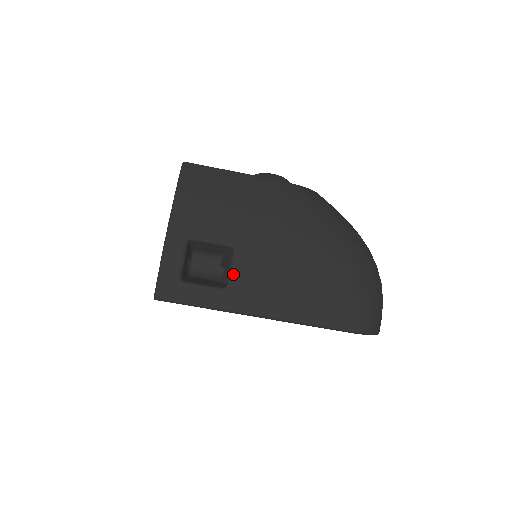
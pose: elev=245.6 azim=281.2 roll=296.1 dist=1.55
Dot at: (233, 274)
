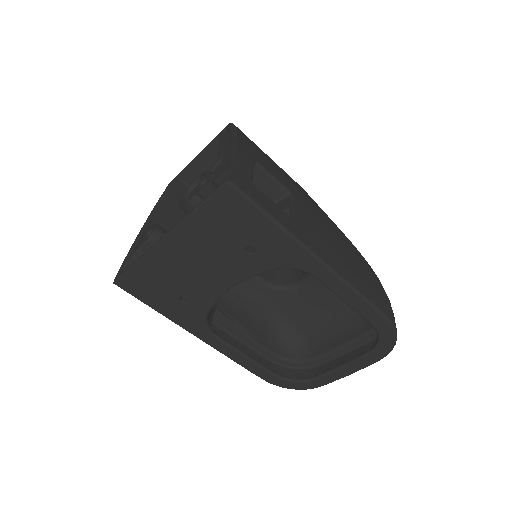
Dot at: (296, 211)
